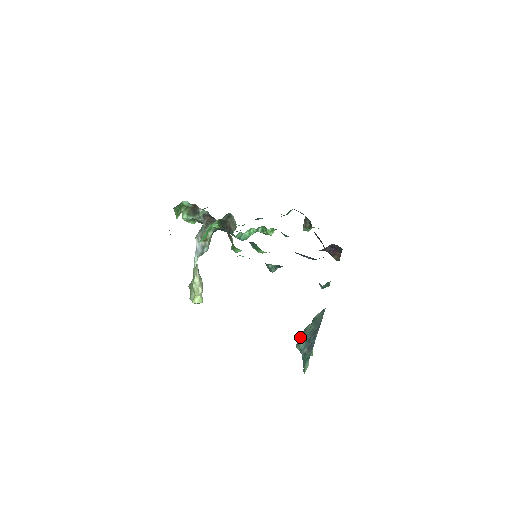
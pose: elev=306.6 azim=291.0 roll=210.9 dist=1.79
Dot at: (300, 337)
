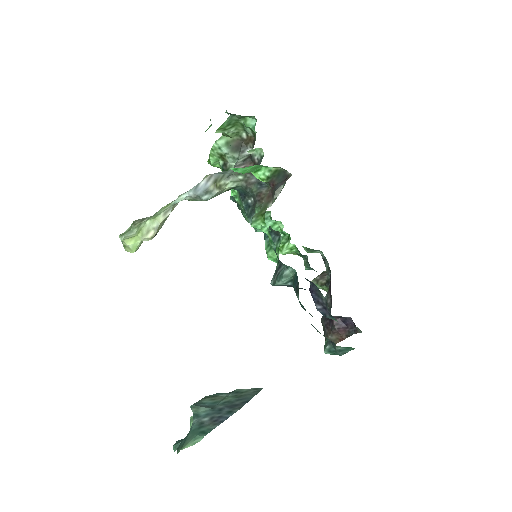
Dot at: (203, 399)
